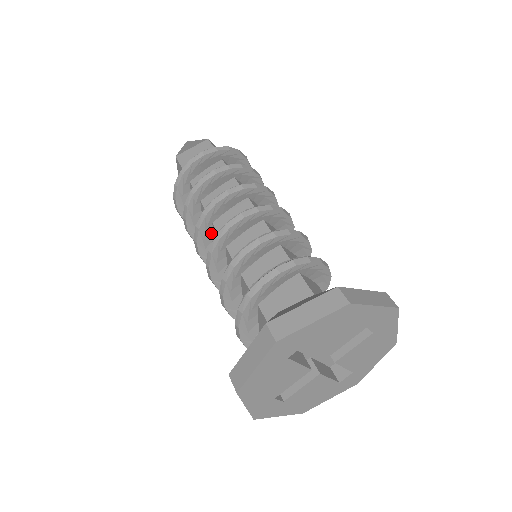
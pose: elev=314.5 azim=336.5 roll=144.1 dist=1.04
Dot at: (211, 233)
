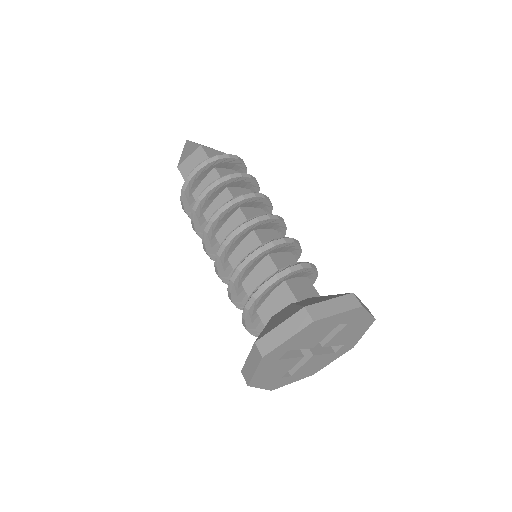
Dot at: (216, 242)
